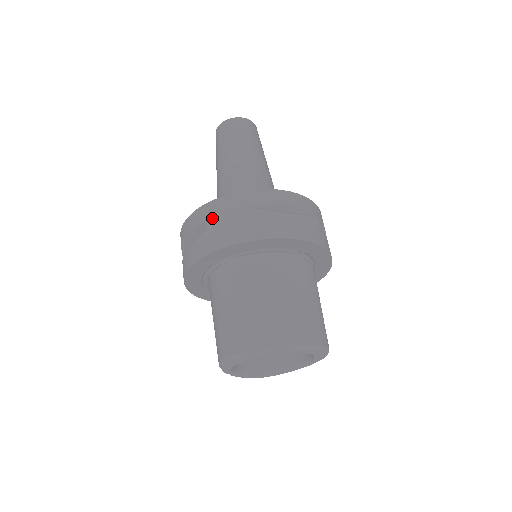
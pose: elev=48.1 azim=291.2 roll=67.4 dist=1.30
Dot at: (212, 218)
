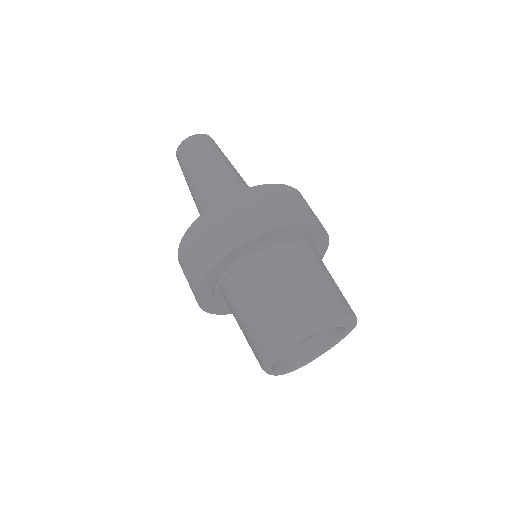
Dot at: (218, 222)
